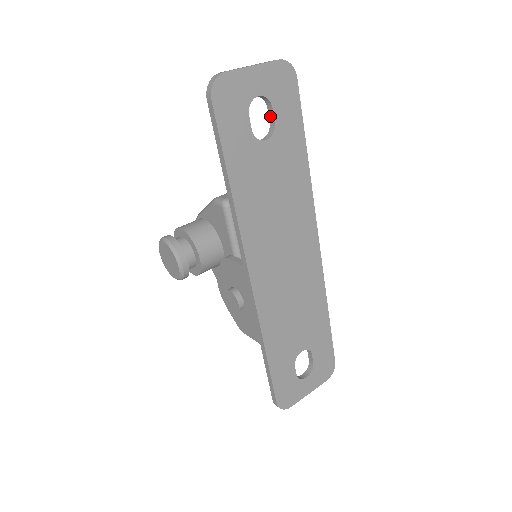
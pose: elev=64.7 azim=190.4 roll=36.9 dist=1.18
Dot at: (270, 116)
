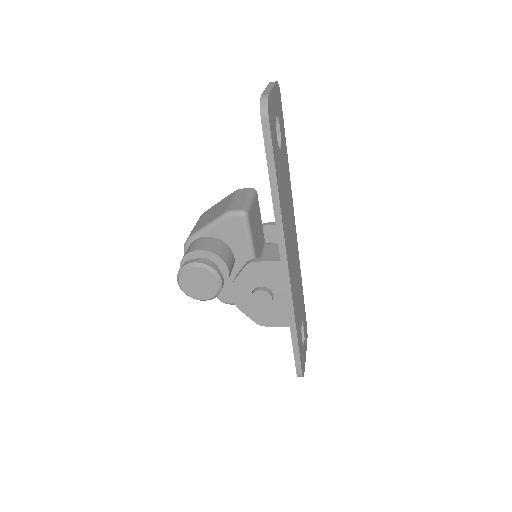
Dot at: occluded
